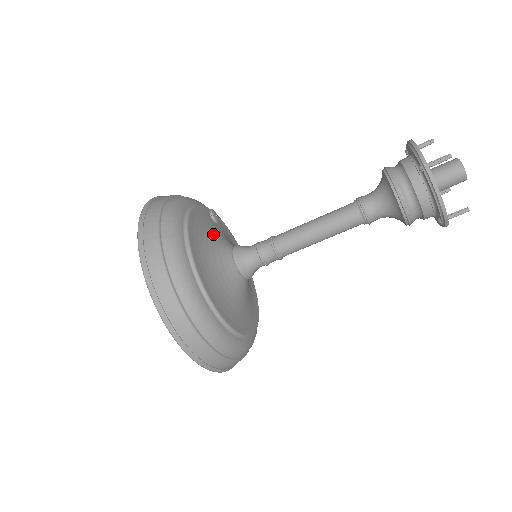
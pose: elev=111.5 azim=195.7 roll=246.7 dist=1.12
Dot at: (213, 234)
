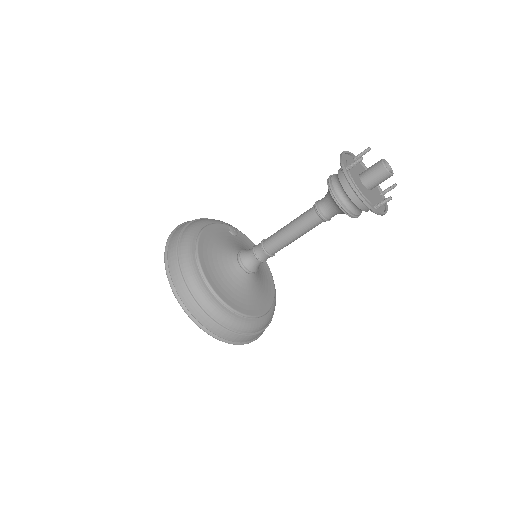
Dot at: (225, 243)
